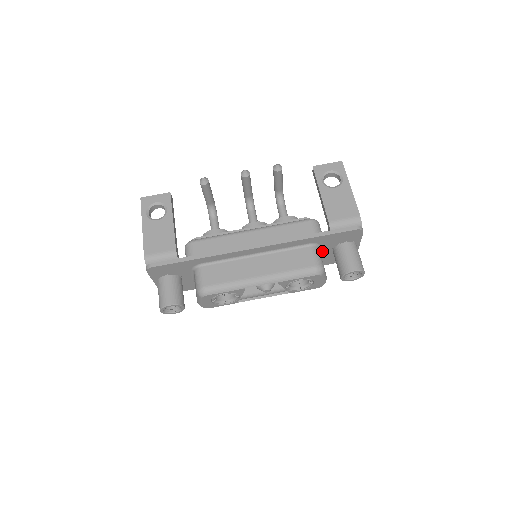
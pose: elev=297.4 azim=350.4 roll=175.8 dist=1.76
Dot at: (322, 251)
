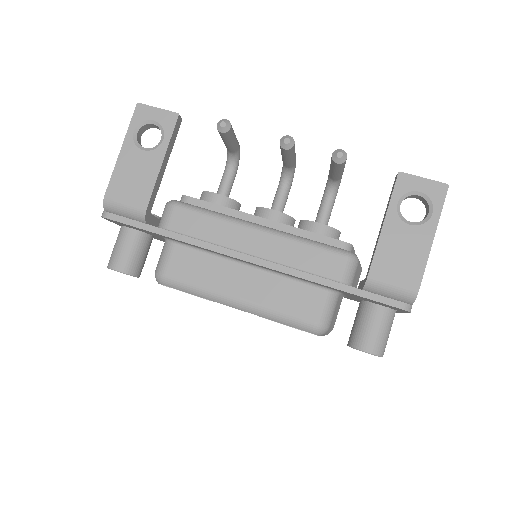
Dot at: occluded
